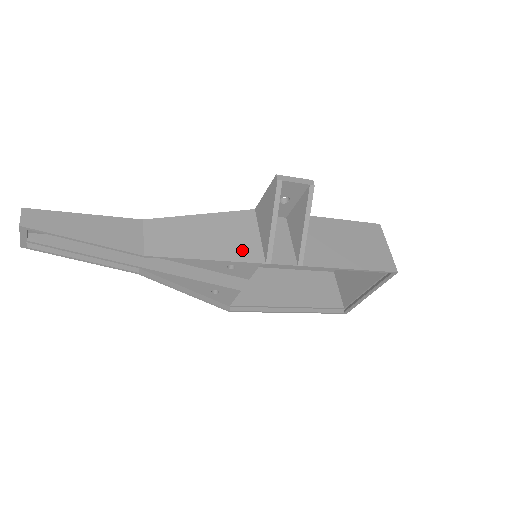
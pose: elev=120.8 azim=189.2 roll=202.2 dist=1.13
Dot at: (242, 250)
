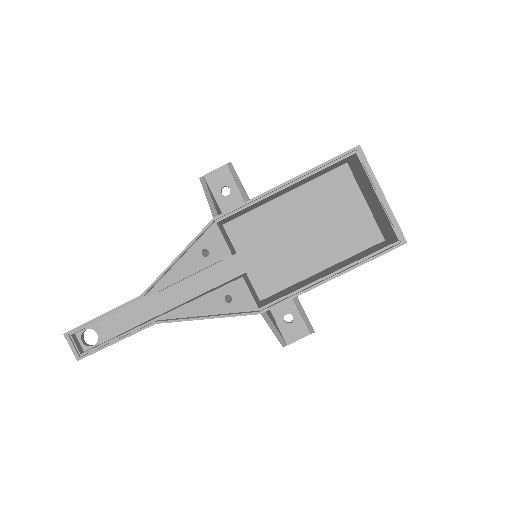
Dot at: occluded
